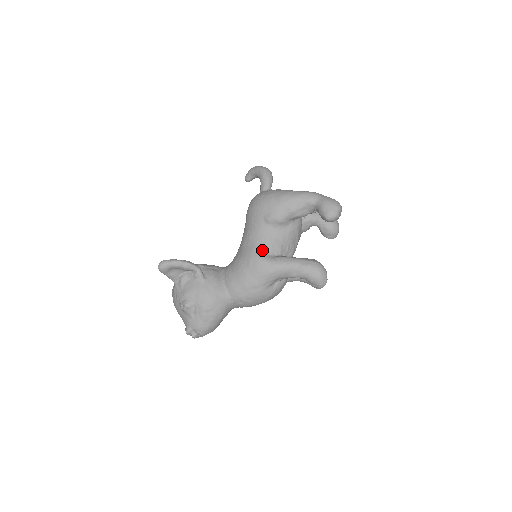
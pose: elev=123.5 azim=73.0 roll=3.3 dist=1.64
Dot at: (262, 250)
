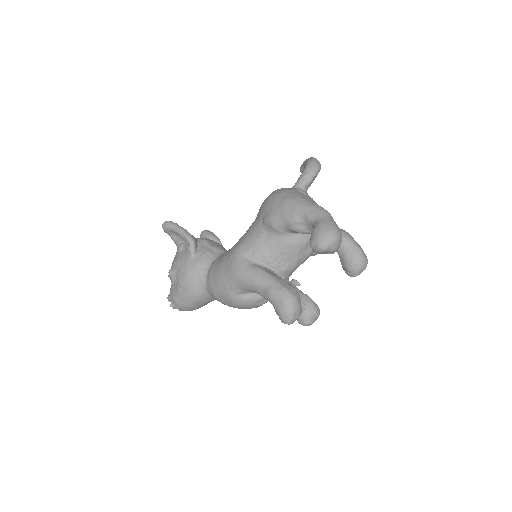
Dot at: (246, 251)
